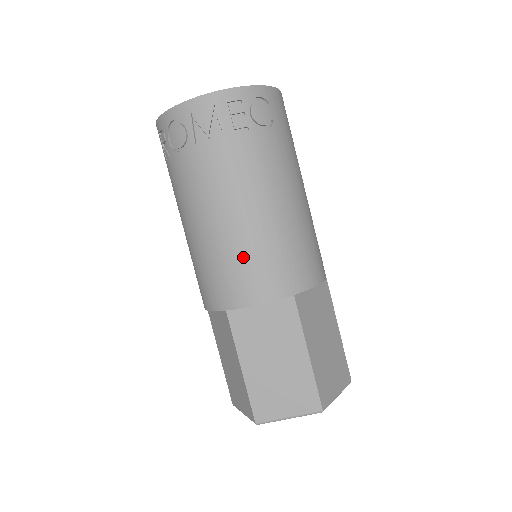
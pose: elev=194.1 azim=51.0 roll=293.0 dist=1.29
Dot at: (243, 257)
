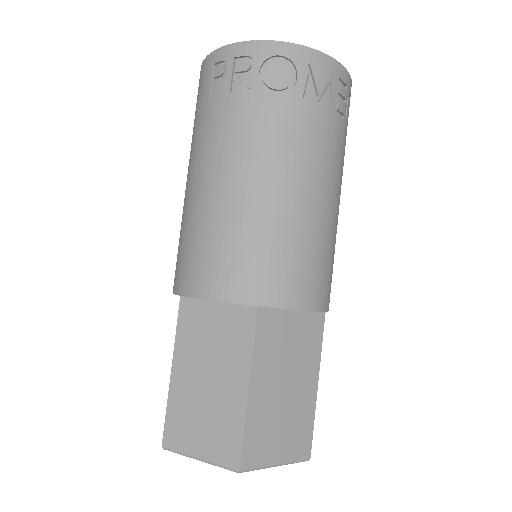
Dot at: (305, 248)
